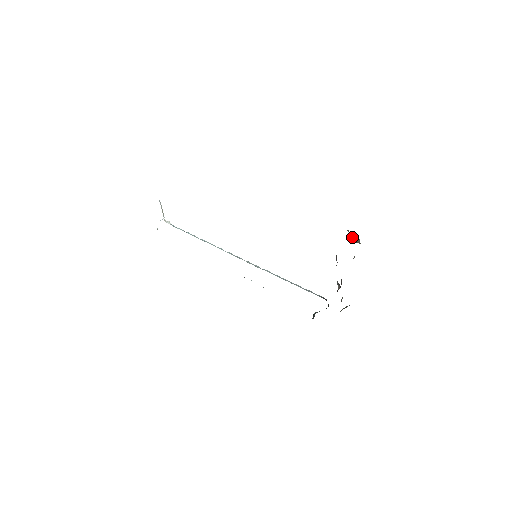
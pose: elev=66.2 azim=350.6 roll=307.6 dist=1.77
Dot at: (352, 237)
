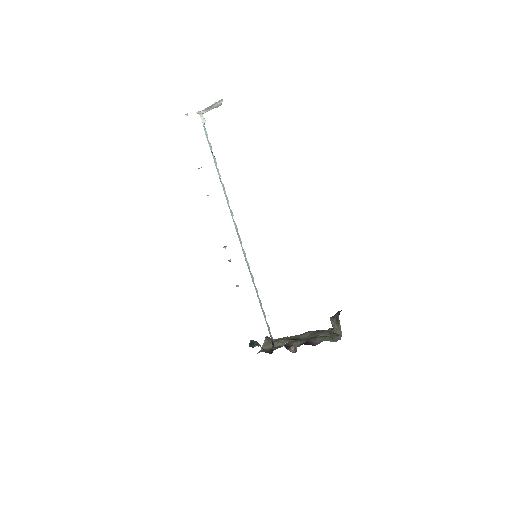
Dot at: (335, 321)
